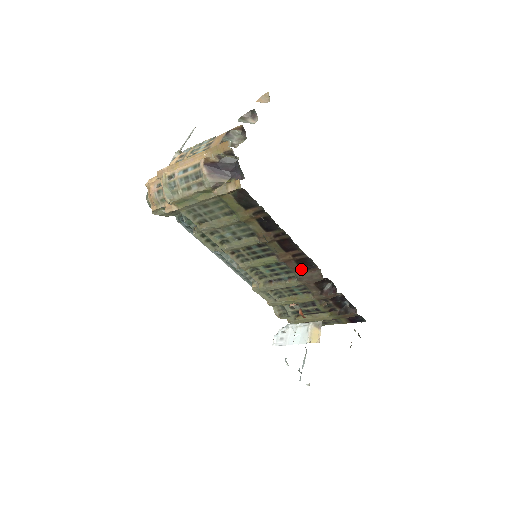
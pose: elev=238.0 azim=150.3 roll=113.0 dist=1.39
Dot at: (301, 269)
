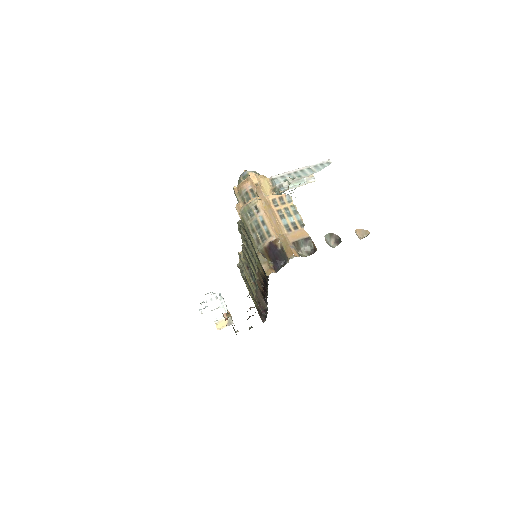
Dot at: occluded
